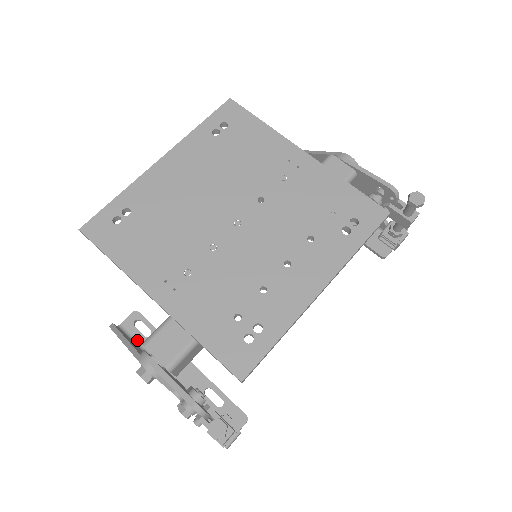
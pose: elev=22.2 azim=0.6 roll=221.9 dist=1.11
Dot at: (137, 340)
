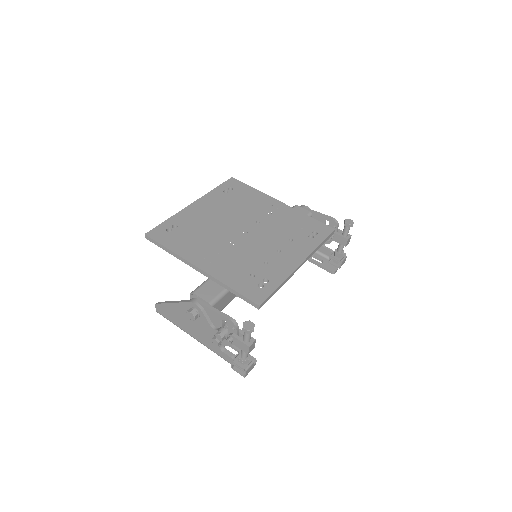
Dot at: occluded
